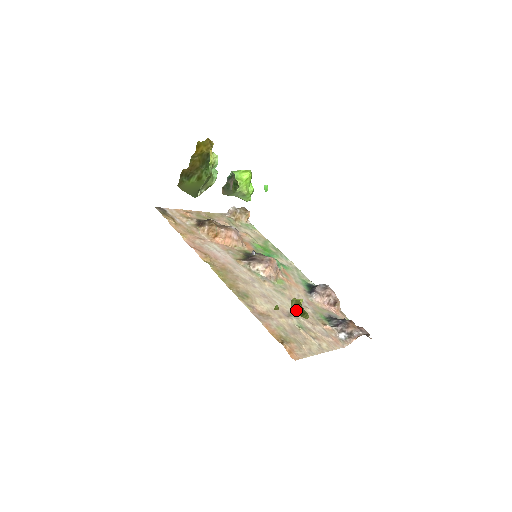
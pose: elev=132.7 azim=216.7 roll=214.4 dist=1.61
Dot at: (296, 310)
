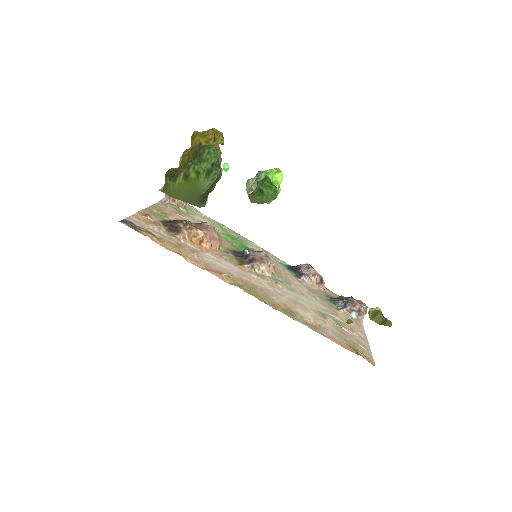
Dot at: (376, 320)
